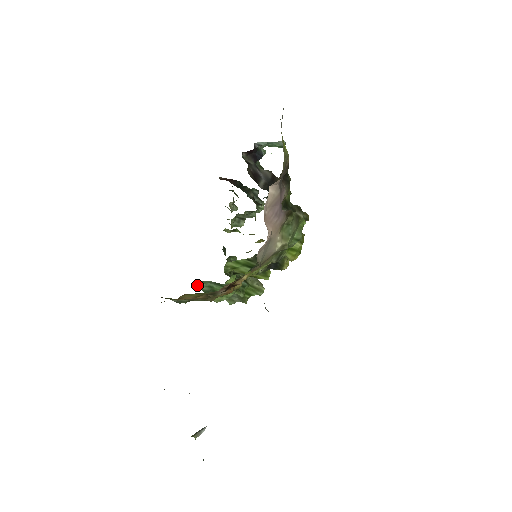
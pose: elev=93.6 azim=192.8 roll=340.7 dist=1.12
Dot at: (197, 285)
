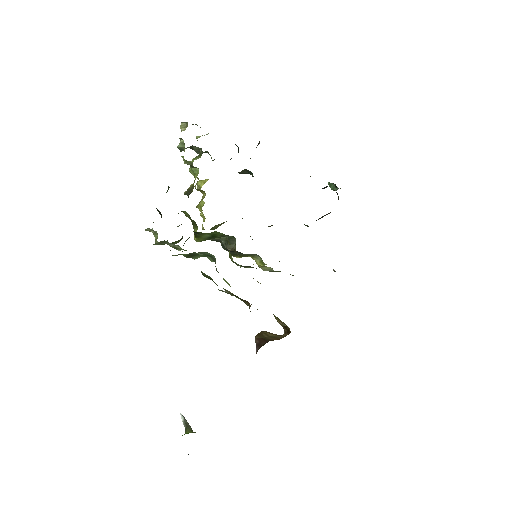
Dot at: occluded
